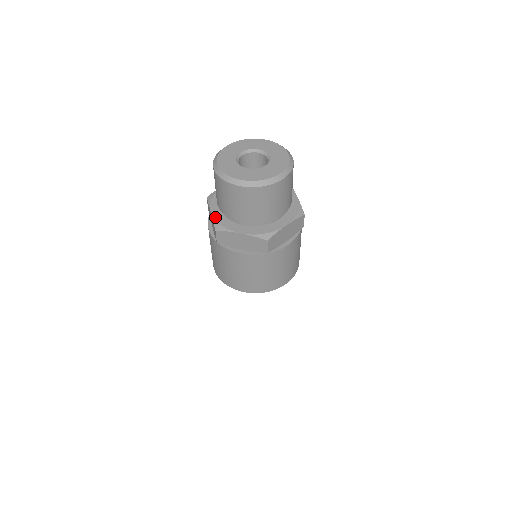
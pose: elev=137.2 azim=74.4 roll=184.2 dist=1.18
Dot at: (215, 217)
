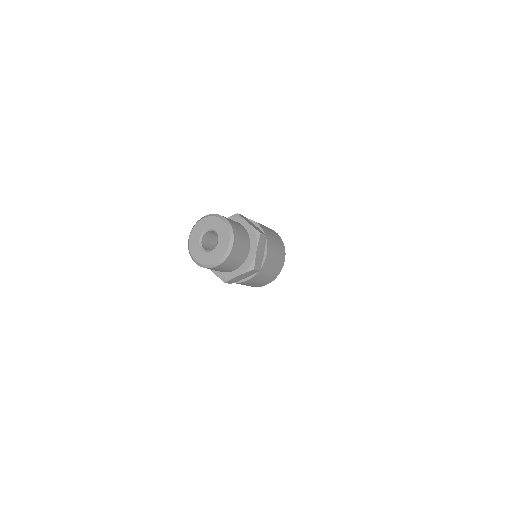
Dot at: occluded
